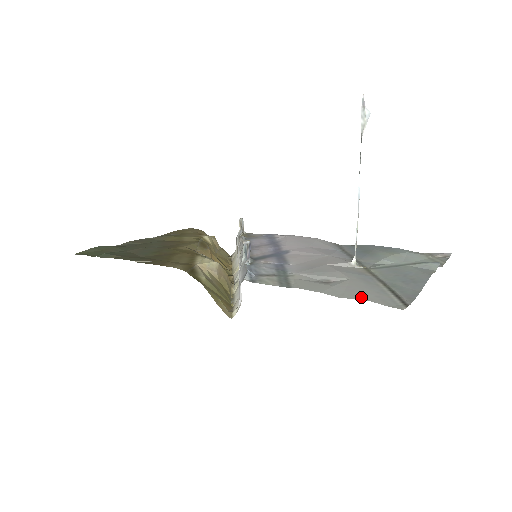
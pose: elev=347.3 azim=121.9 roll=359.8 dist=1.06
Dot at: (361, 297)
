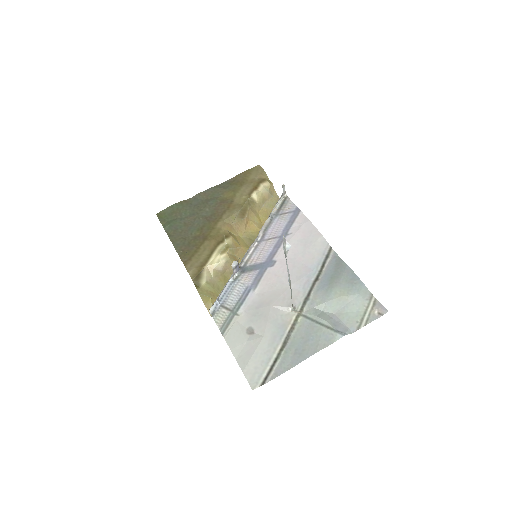
Dot at: (244, 367)
